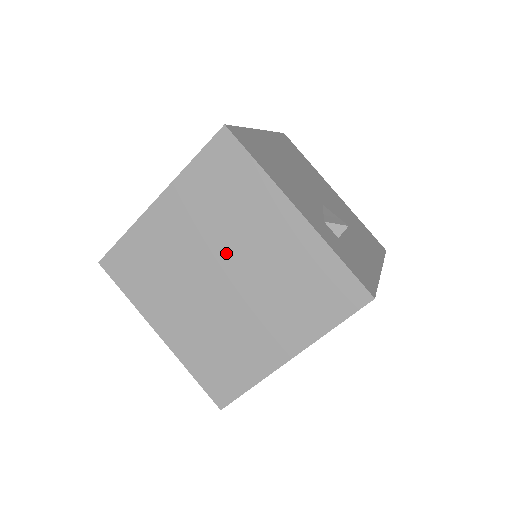
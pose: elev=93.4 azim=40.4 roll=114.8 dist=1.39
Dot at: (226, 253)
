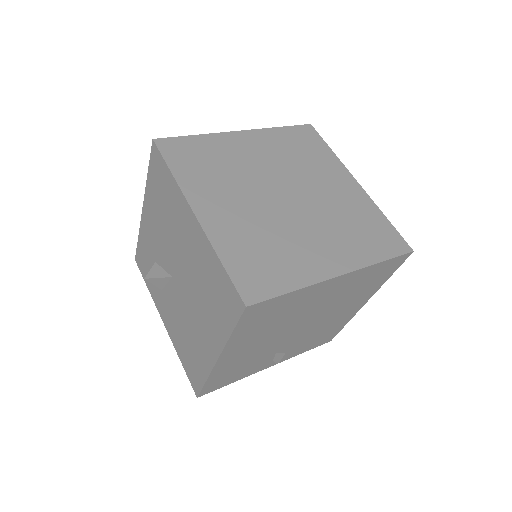
Dot at: (294, 182)
